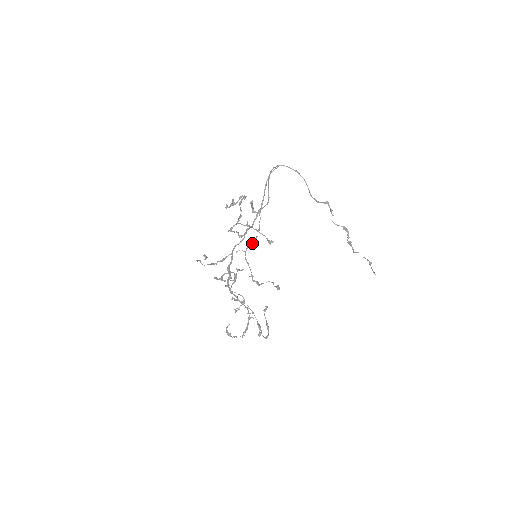
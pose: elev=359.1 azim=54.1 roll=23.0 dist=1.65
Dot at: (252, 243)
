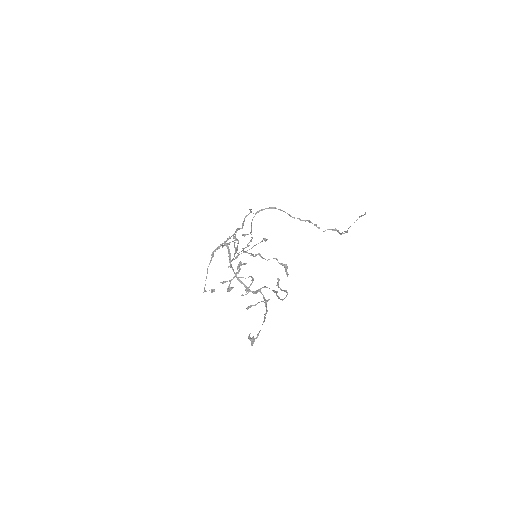
Dot at: (248, 245)
